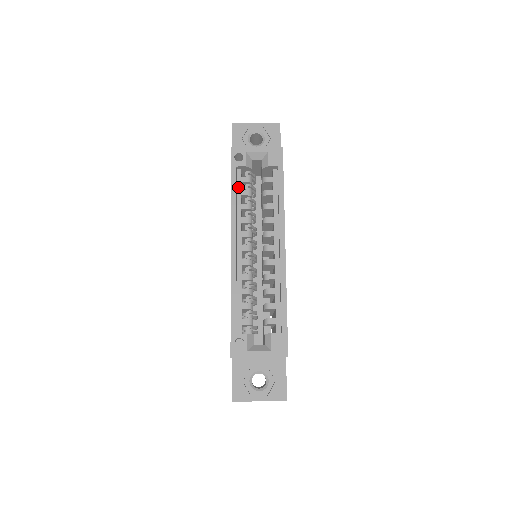
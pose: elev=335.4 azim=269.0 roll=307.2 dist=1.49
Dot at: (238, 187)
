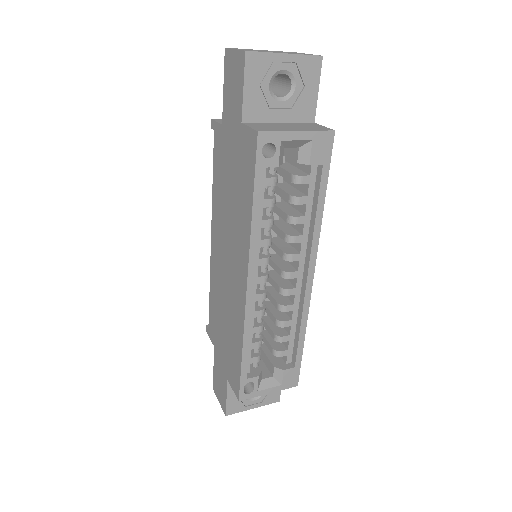
Dot at: occluded
